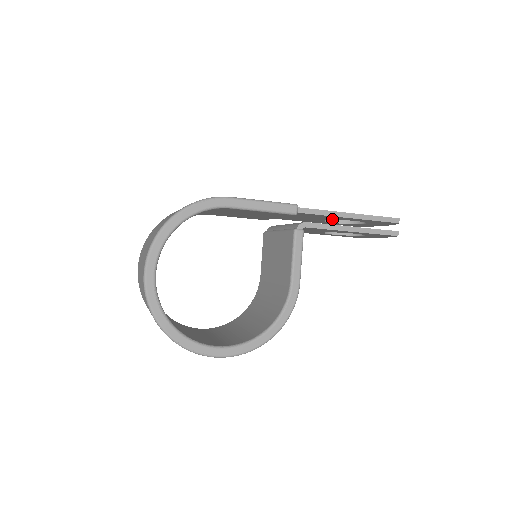
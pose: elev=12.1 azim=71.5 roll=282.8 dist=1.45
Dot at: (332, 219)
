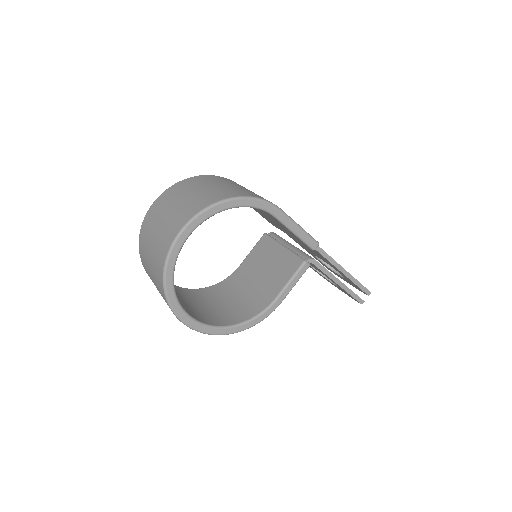
Dot at: (326, 262)
